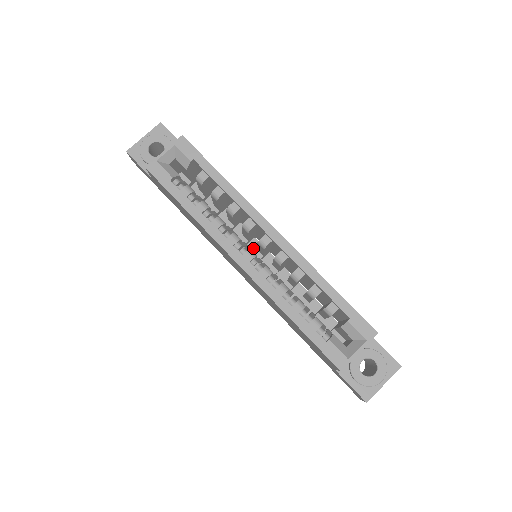
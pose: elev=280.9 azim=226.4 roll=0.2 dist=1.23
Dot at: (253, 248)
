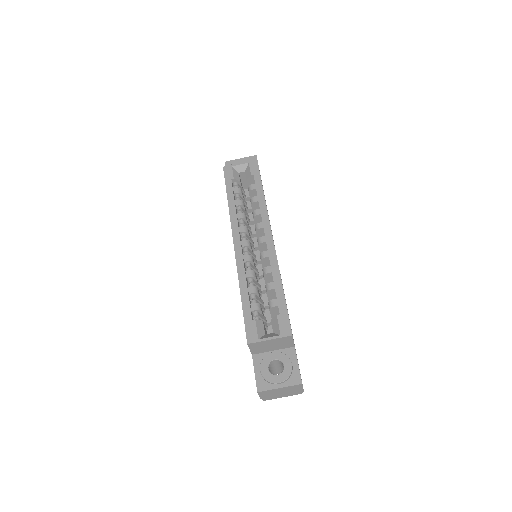
Dot at: occluded
